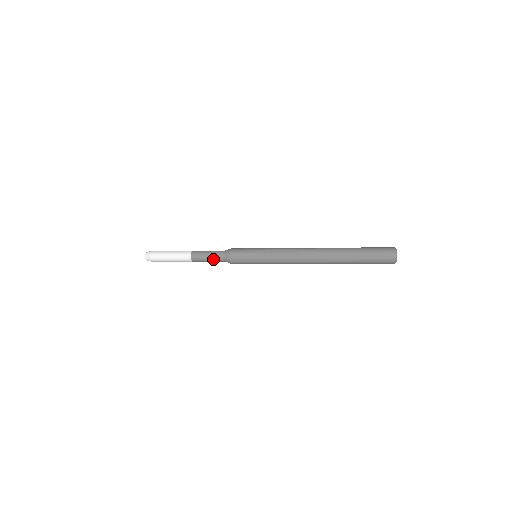
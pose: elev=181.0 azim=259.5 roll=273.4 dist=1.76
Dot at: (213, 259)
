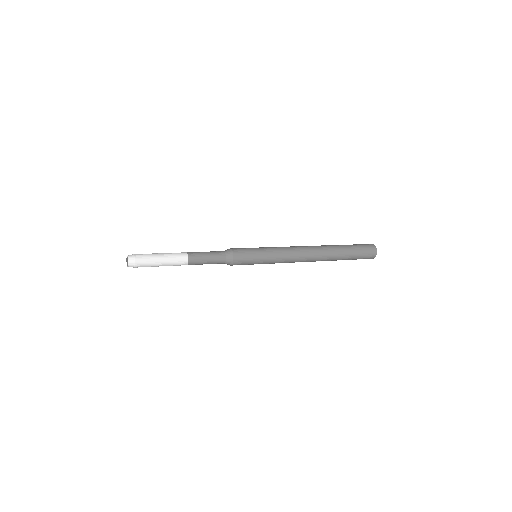
Dot at: (213, 259)
